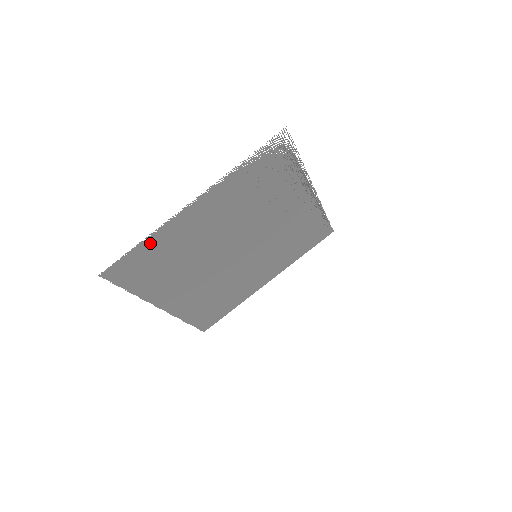
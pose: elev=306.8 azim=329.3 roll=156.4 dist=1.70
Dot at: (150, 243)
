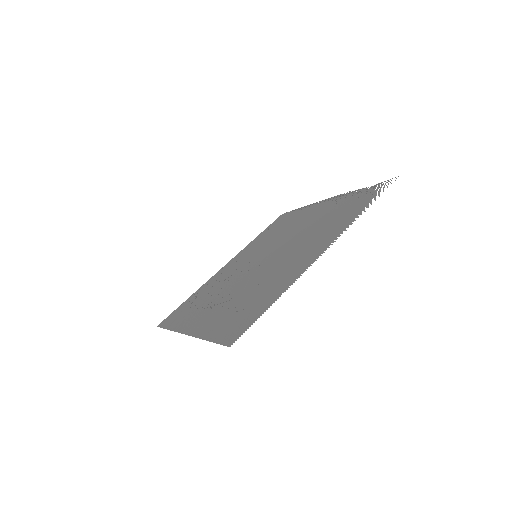
Dot at: (274, 296)
